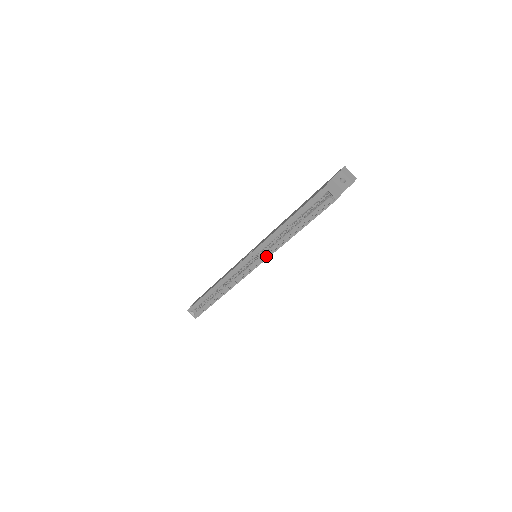
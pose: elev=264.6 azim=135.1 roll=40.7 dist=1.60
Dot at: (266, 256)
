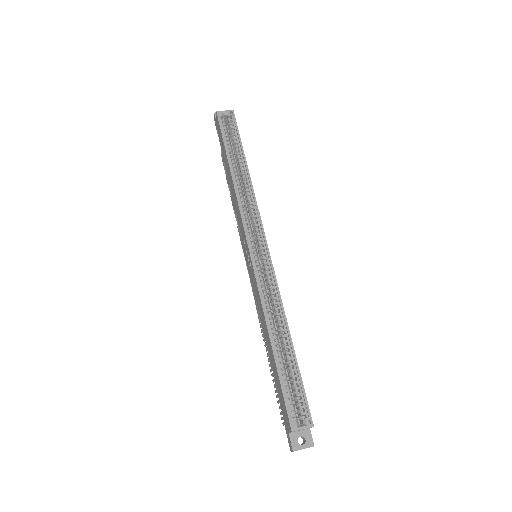
Dot at: (256, 215)
